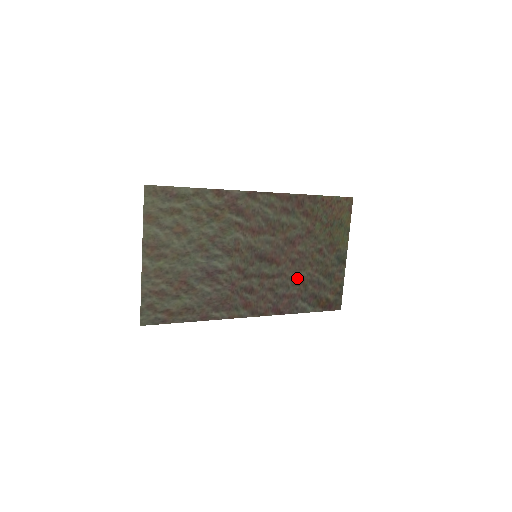
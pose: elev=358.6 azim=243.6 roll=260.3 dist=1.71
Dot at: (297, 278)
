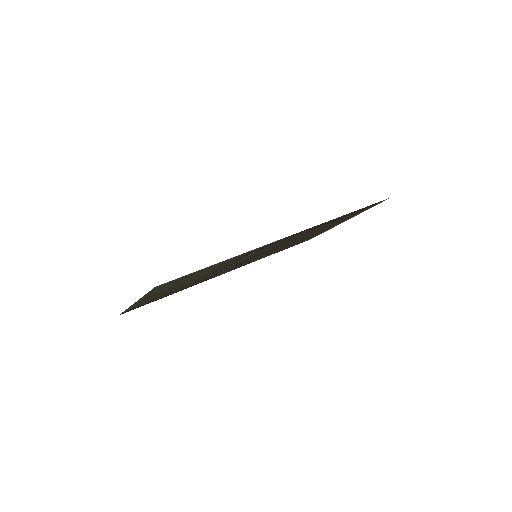
Dot at: occluded
